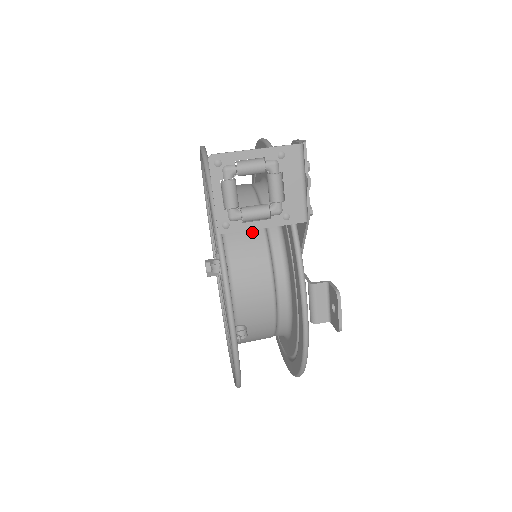
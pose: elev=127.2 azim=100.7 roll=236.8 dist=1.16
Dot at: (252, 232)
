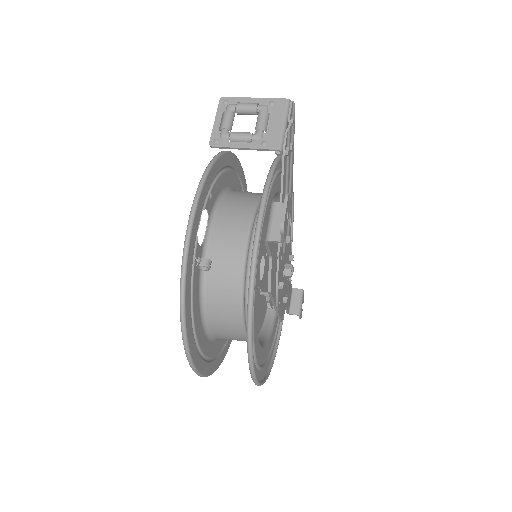
Dot at: (248, 198)
